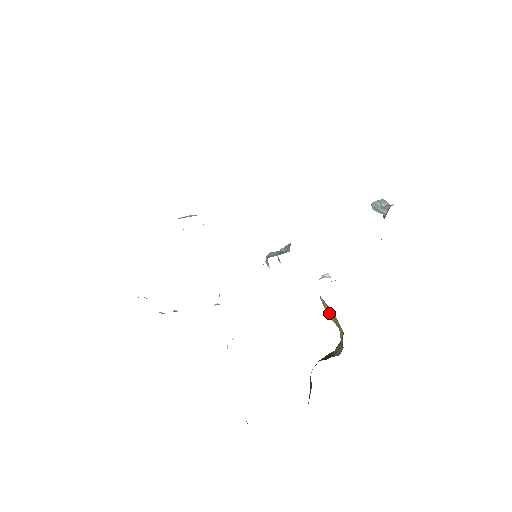
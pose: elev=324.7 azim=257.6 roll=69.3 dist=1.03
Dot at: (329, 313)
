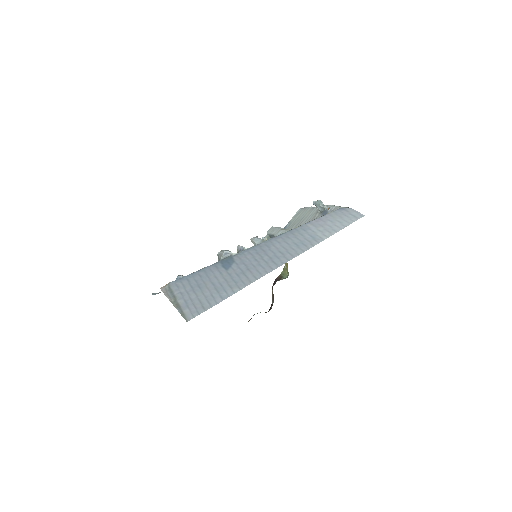
Dot at: occluded
